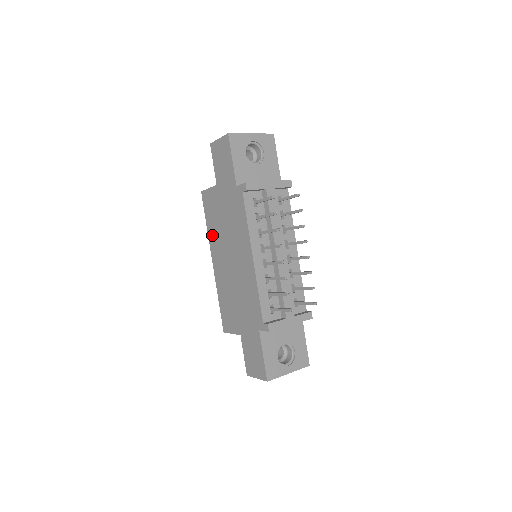
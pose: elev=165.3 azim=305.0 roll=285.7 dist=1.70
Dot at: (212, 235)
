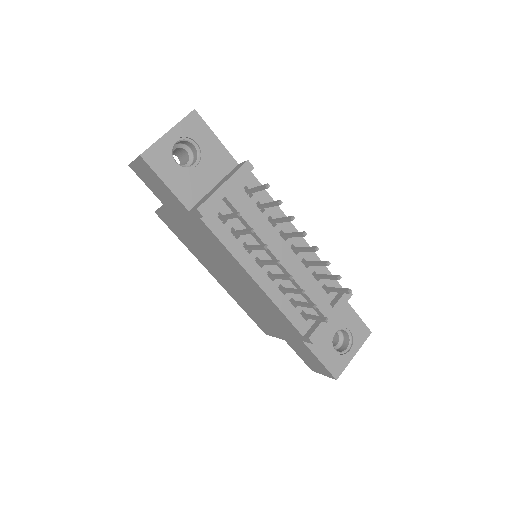
Dot at: (196, 254)
